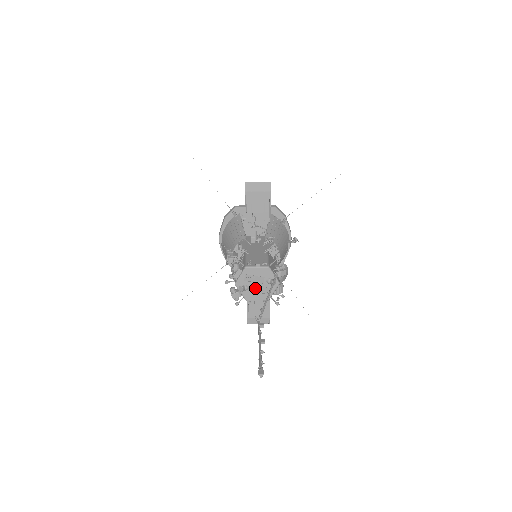
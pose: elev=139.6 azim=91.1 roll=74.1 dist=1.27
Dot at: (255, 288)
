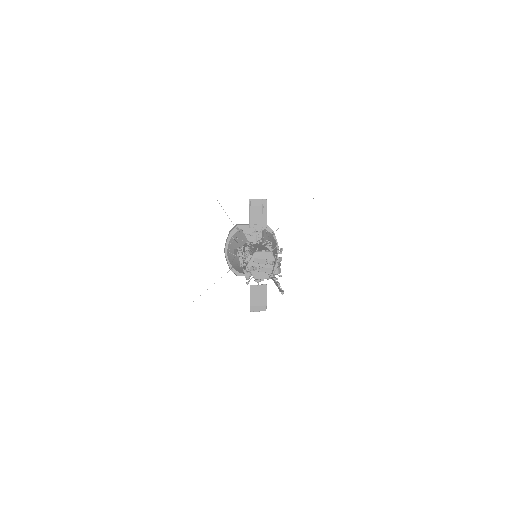
Dot at: (261, 269)
